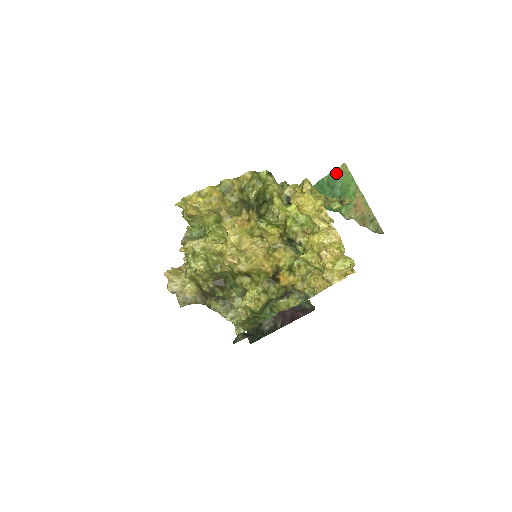
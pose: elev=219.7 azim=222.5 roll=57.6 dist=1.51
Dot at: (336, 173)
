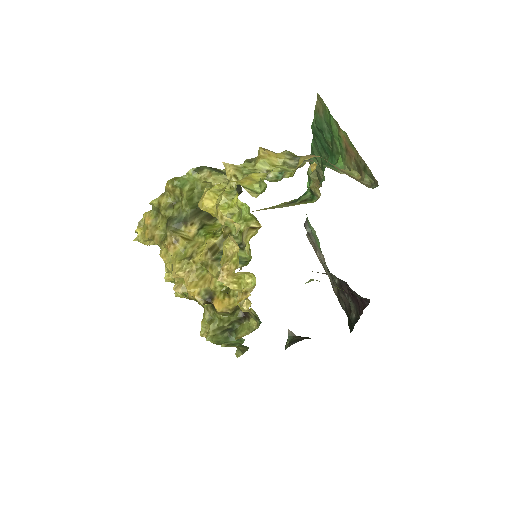
Dot at: (317, 110)
